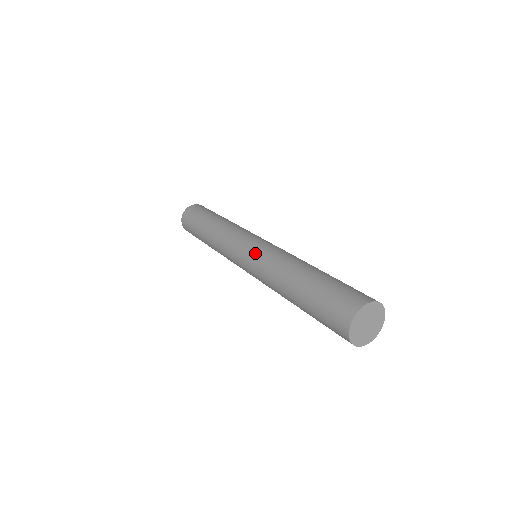
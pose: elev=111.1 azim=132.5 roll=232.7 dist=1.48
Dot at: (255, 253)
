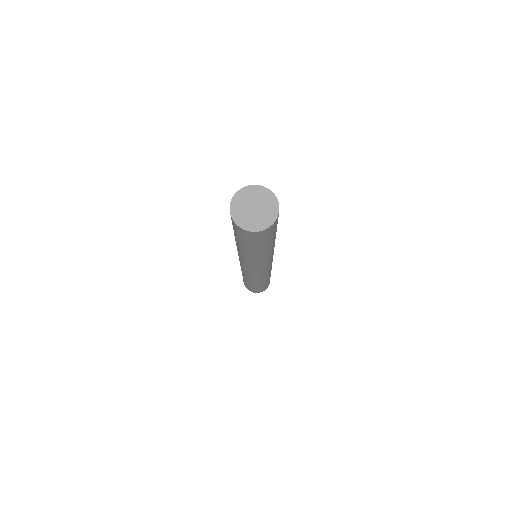
Dot at: occluded
